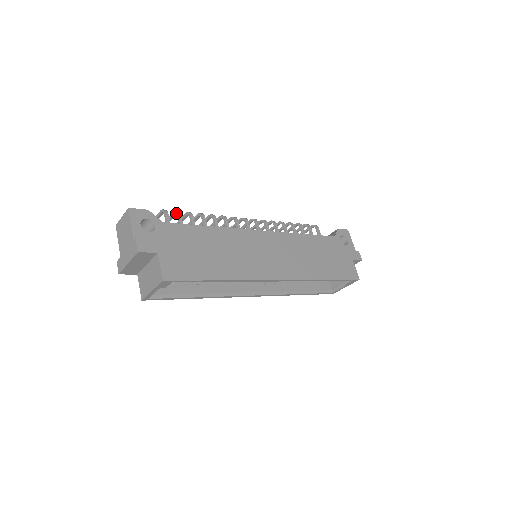
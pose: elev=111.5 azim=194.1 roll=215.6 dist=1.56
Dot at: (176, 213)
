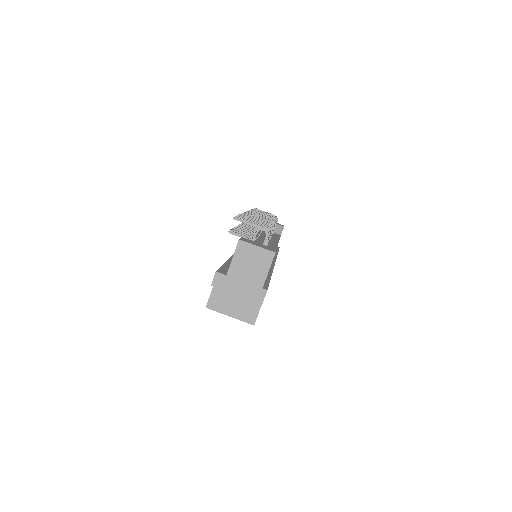
Dot at: occluded
